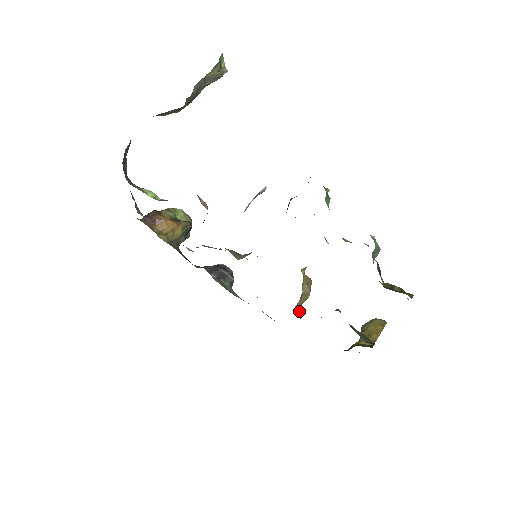
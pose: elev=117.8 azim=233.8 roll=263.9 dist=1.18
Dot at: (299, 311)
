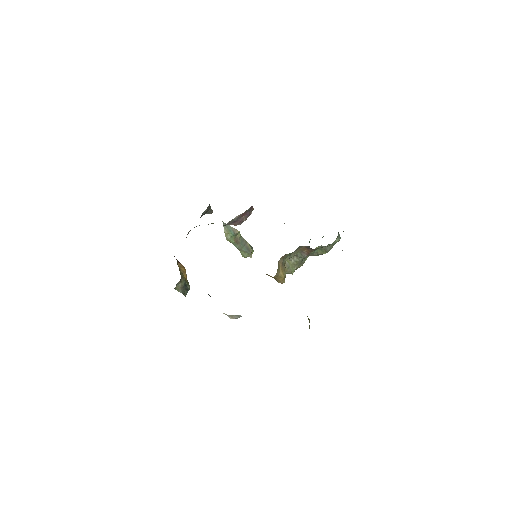
Dot at: (277, 274)
